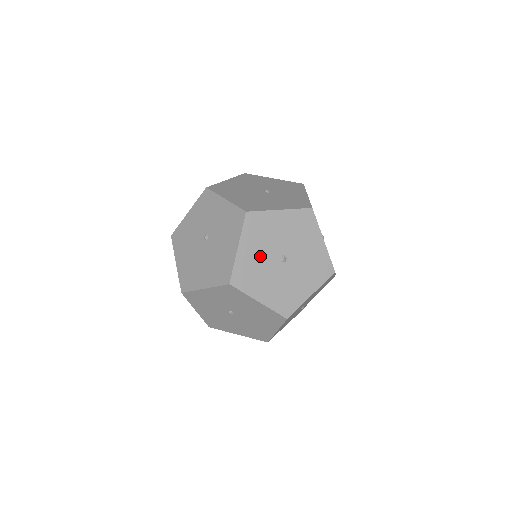
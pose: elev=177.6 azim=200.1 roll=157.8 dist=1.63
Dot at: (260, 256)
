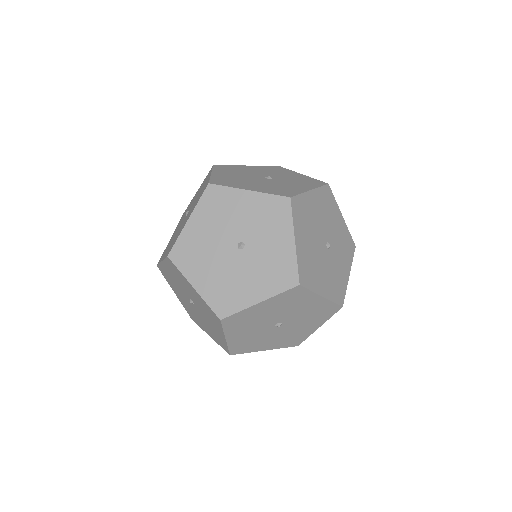
Dot at: (252, 333)
